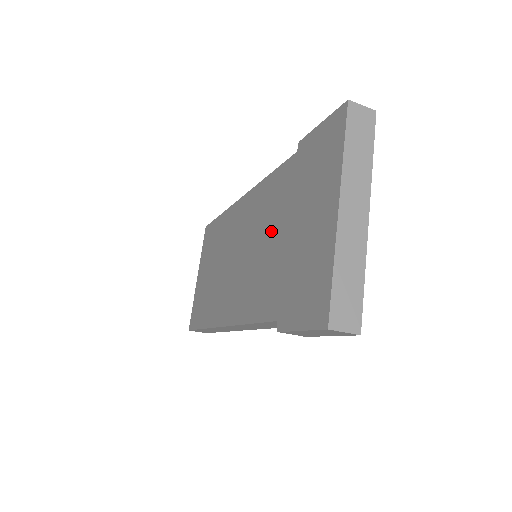
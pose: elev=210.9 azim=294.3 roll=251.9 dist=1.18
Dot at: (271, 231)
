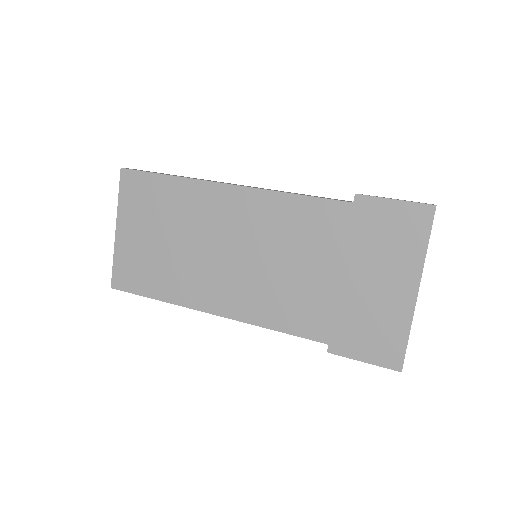
Dot at: (309, 260)
